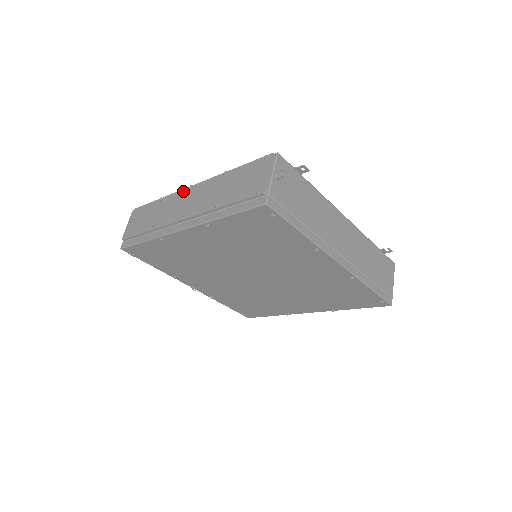
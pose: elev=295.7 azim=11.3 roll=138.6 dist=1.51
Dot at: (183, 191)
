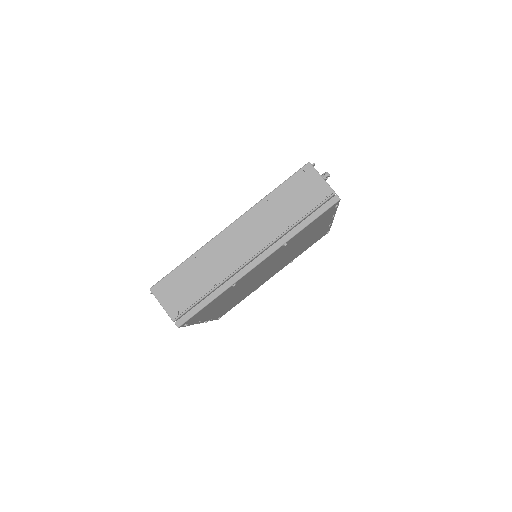
Dot at: (221, 236)
